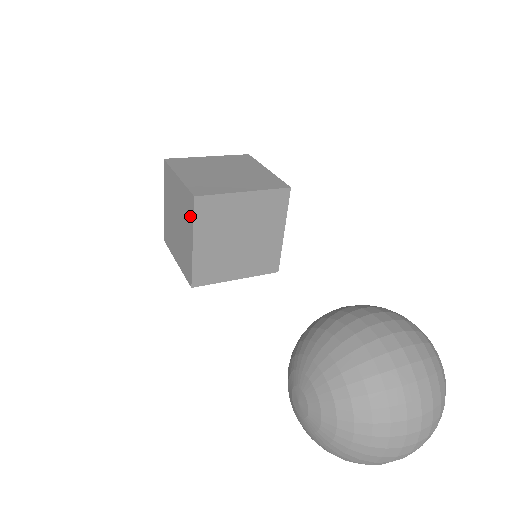
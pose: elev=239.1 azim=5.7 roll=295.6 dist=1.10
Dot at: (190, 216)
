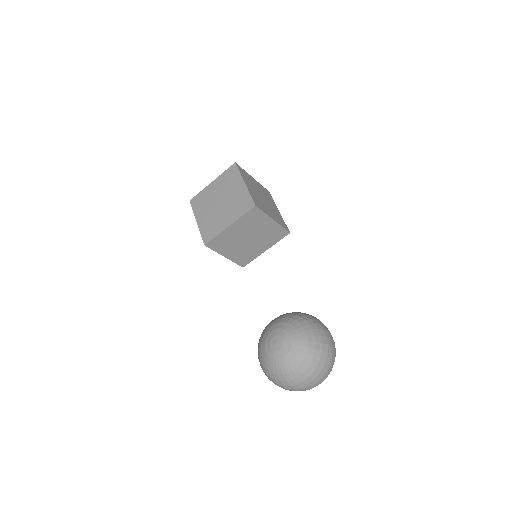
Dot at: (241, 211)
